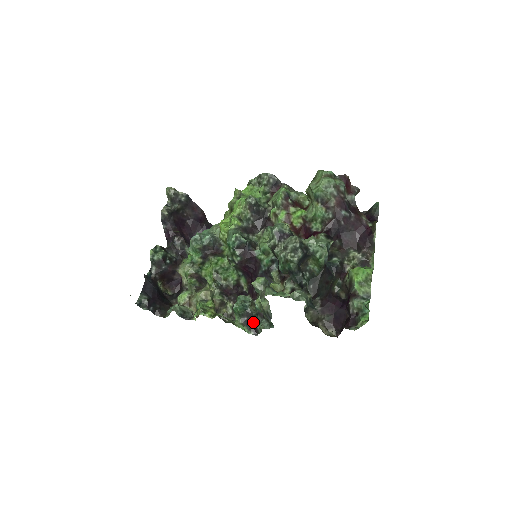
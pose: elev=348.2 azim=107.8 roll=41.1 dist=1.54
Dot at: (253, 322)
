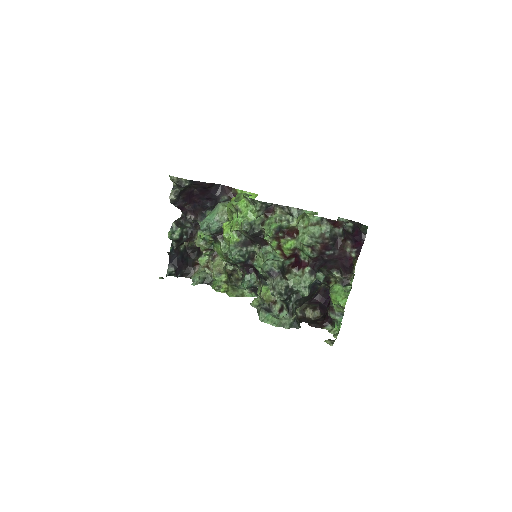
Dot at: occluded
